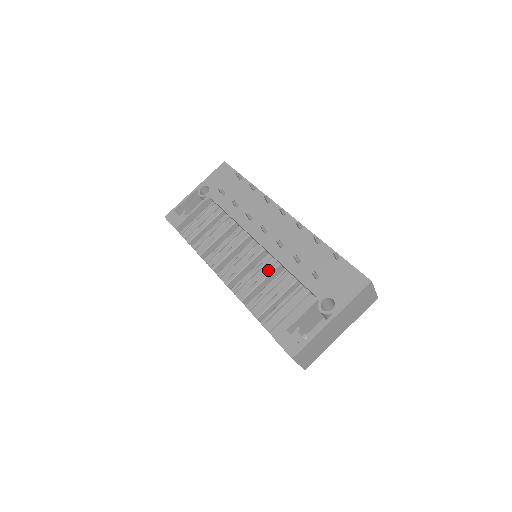
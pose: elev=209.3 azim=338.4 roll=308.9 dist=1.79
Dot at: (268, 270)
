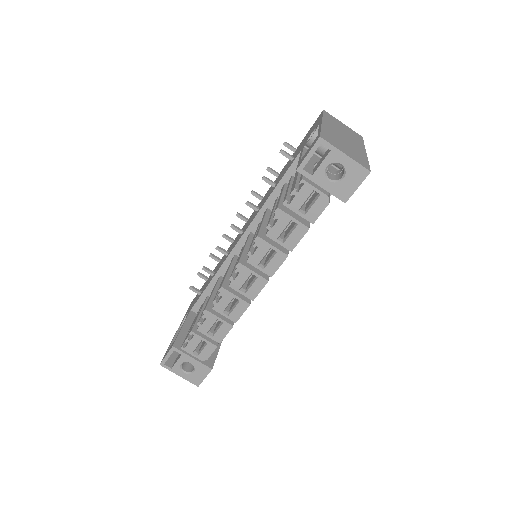
Dot at: (262, 218)
